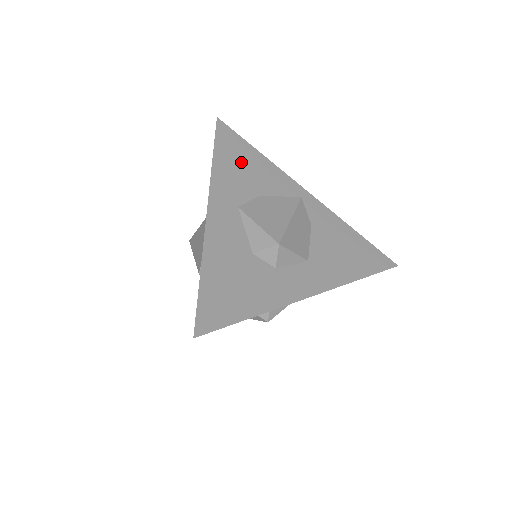
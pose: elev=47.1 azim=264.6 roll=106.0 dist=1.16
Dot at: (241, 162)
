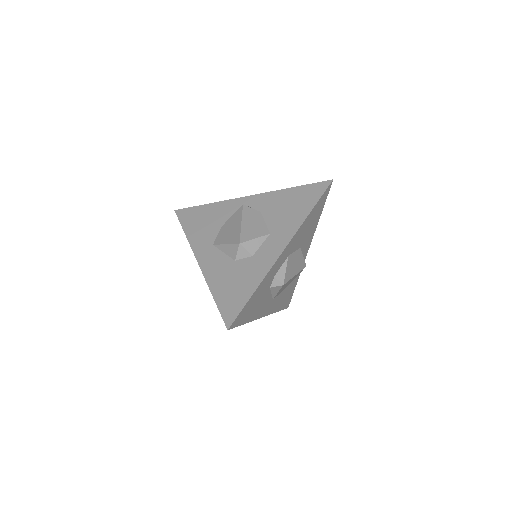
Dot at: (201, 220)
